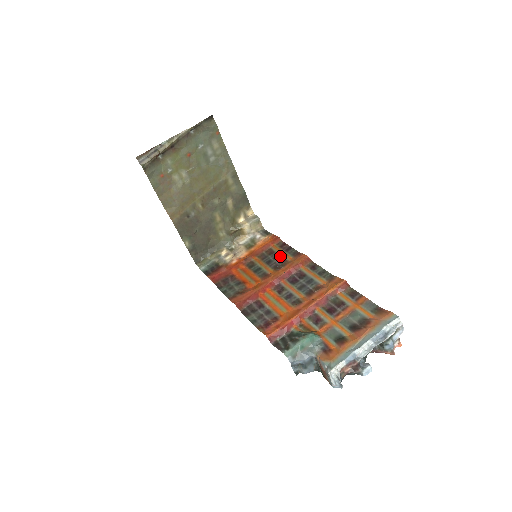
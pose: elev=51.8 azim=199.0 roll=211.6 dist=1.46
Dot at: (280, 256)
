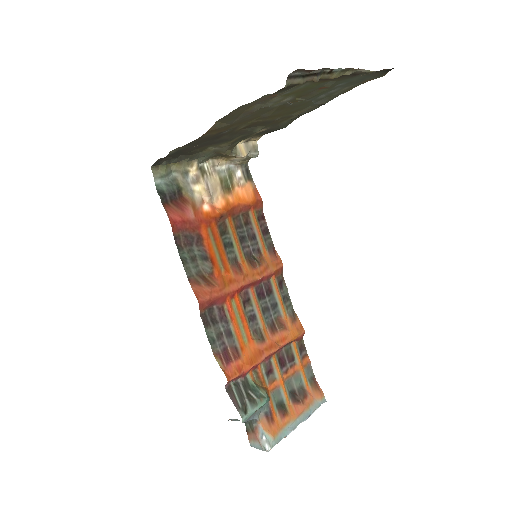
Dot at: (256, 238)
